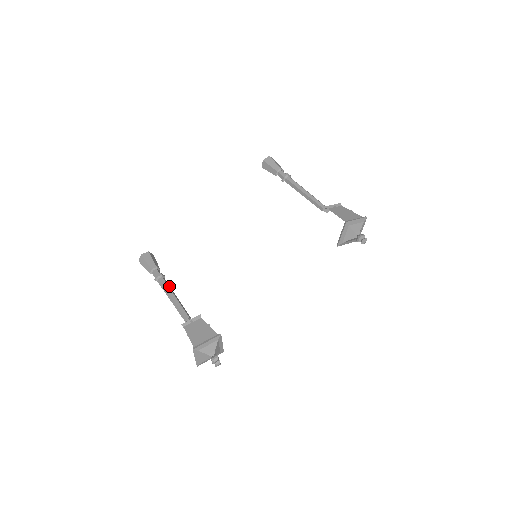
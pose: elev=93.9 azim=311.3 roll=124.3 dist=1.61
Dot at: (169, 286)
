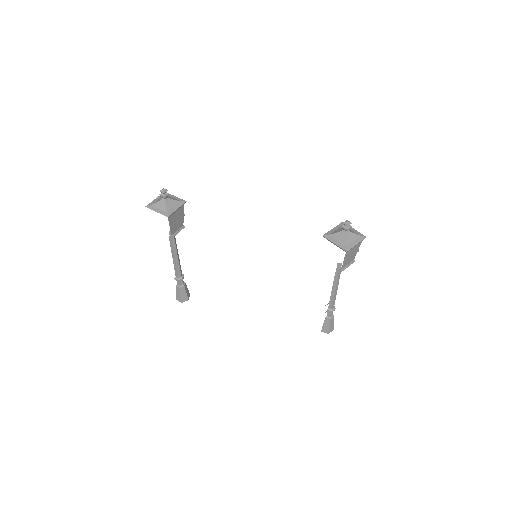
Dot at: (180, 268)
